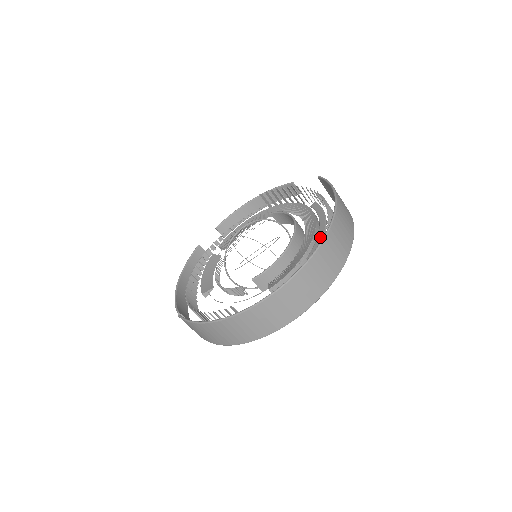
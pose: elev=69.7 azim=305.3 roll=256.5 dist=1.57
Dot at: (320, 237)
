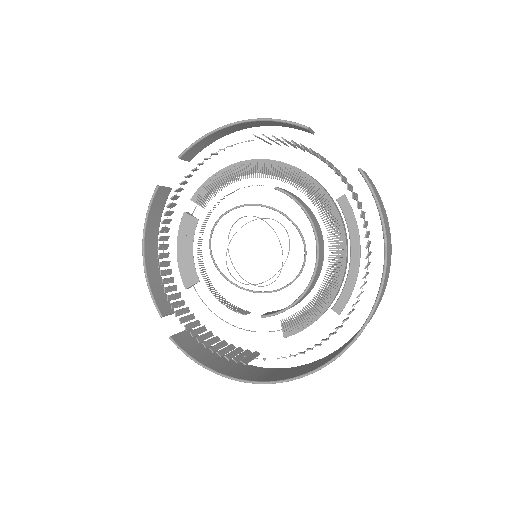
Dot at: (351, 281)
